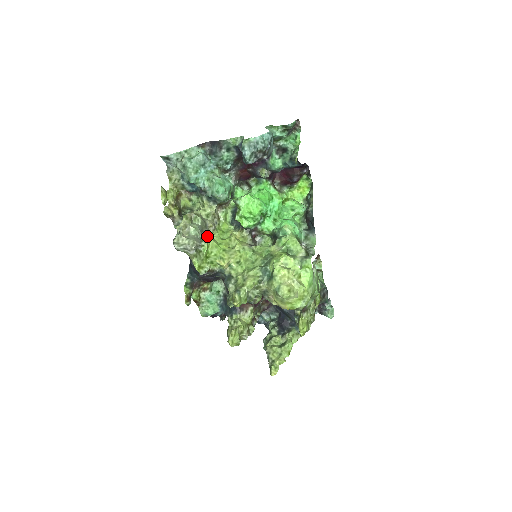
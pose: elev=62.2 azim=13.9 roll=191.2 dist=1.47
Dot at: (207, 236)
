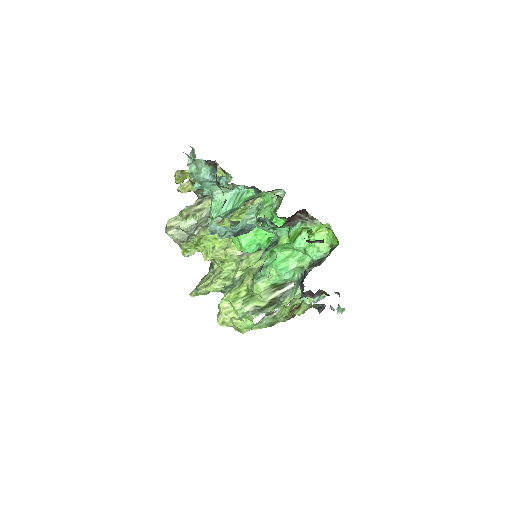
Dot at: (201, 232)
